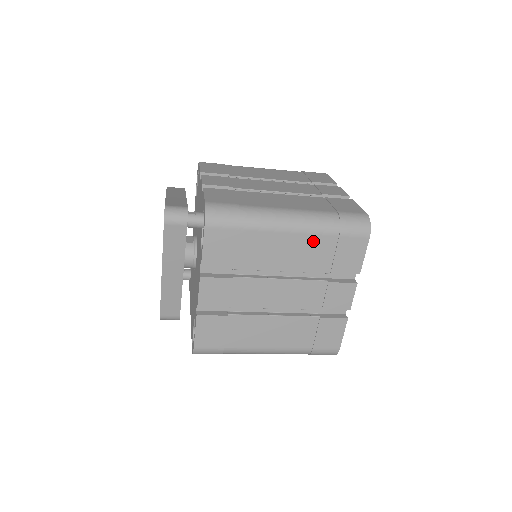
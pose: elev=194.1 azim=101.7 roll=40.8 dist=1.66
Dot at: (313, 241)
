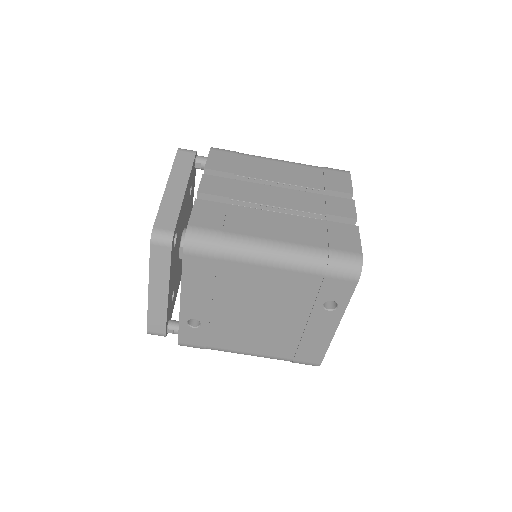
Dot at: (302, 169)
